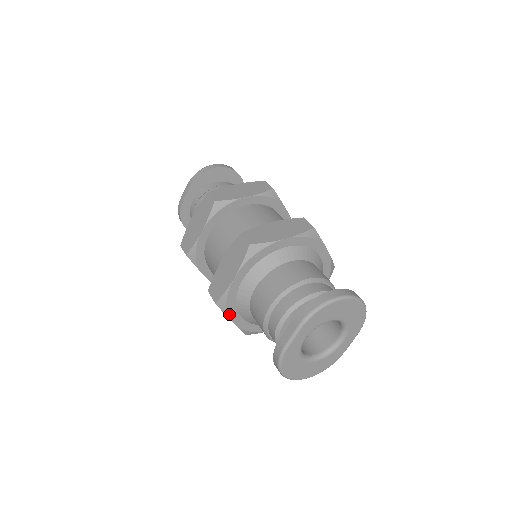
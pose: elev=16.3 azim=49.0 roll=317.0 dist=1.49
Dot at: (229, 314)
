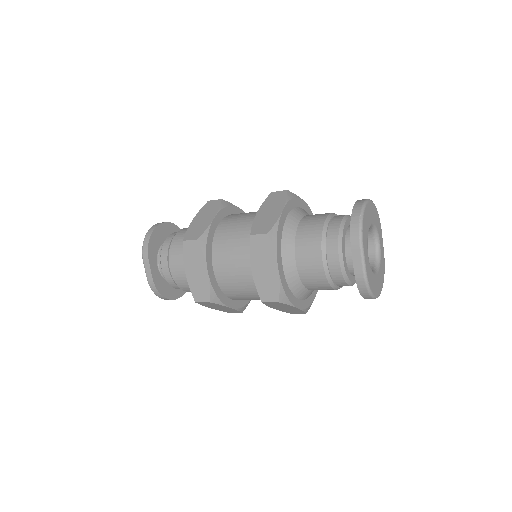
Dot at: (291, 303)
